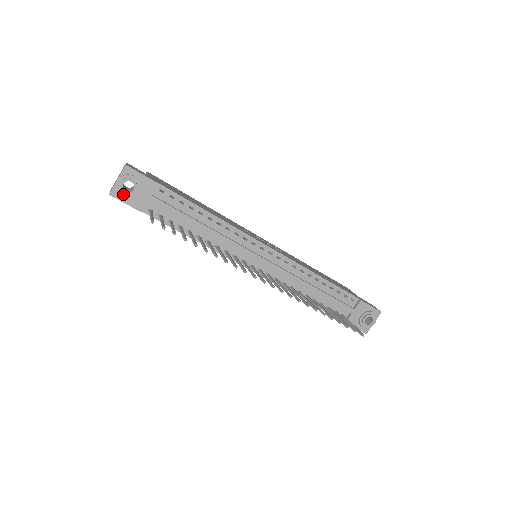
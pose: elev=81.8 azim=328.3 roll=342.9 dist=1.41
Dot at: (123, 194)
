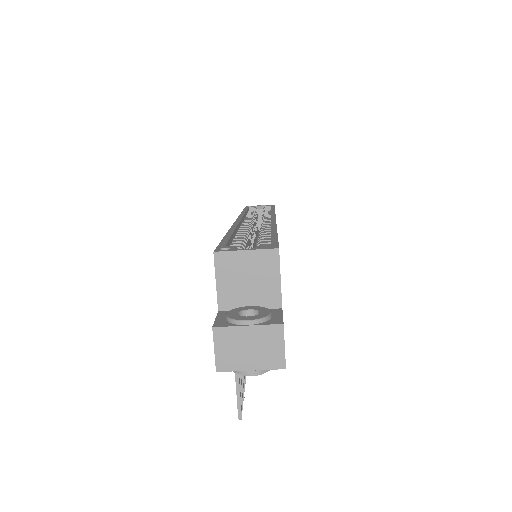
Dot at: occluded
